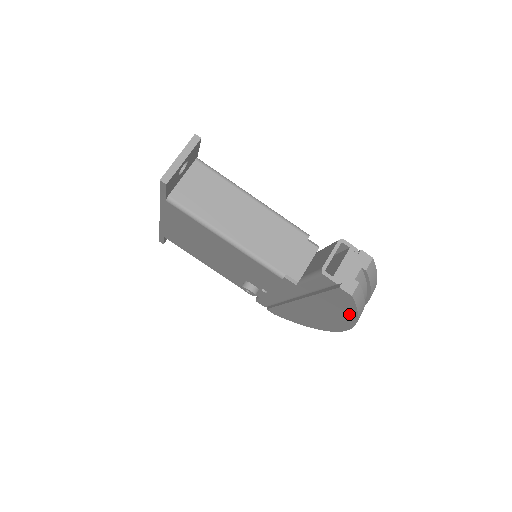
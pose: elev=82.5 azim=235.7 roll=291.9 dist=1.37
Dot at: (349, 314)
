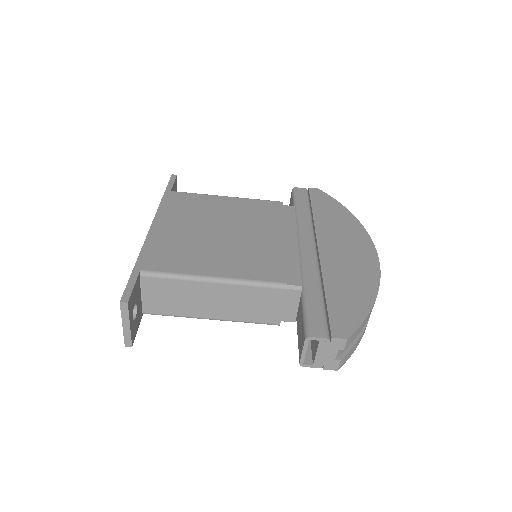
Dot at: occluded
